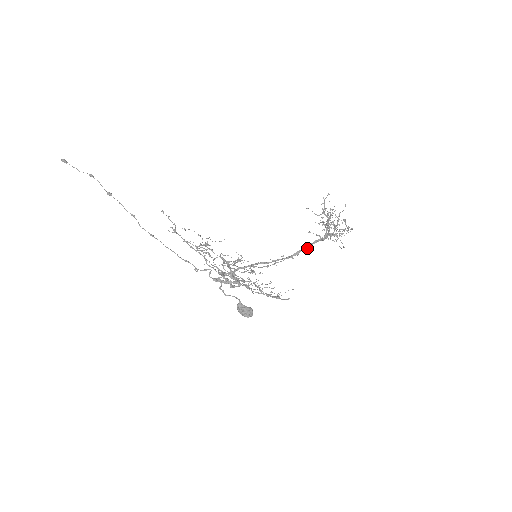
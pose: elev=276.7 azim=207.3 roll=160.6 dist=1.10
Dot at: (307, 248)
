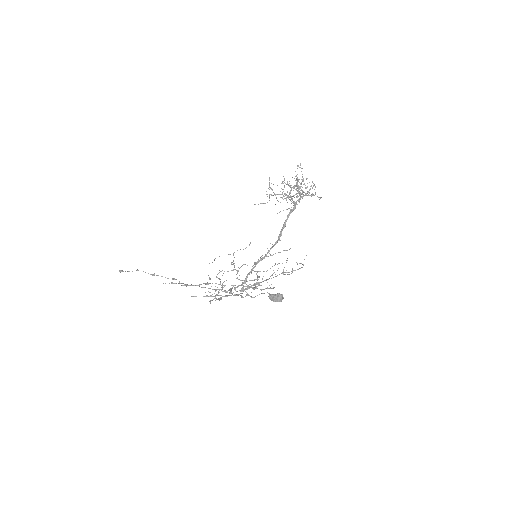
Dot at: (285, 226)
